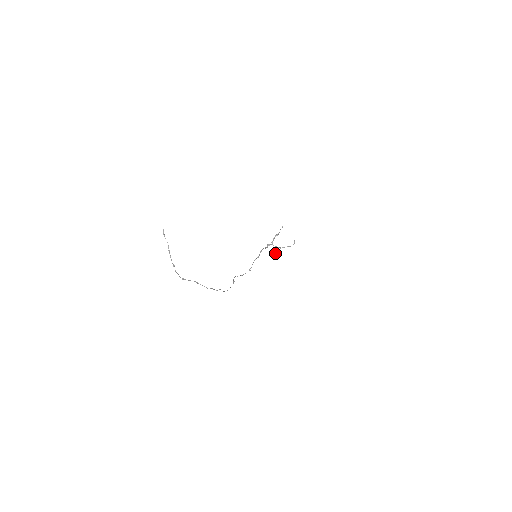
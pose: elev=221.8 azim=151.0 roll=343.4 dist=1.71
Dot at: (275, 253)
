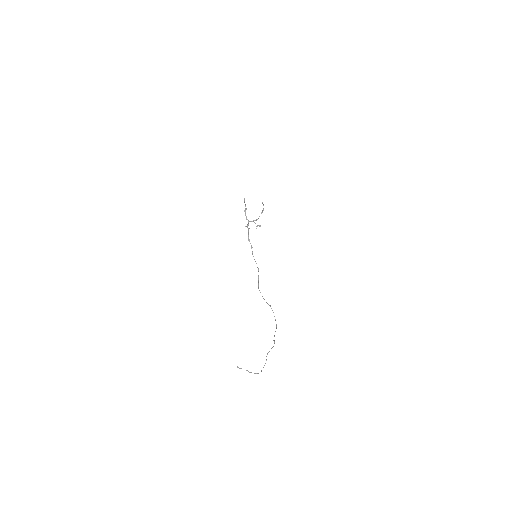
Dot at: occluded
